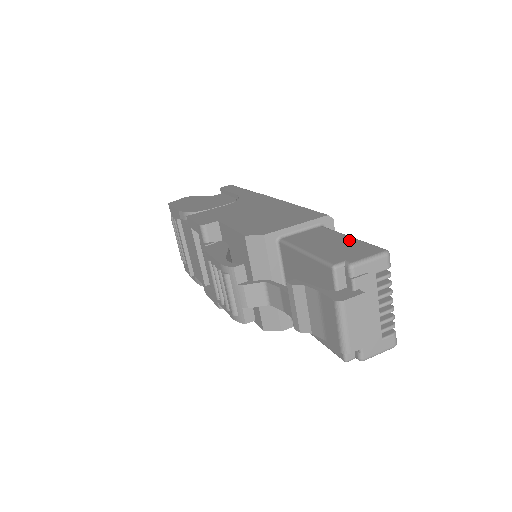
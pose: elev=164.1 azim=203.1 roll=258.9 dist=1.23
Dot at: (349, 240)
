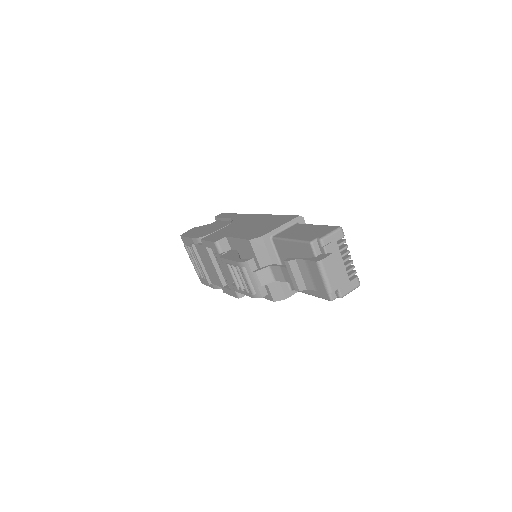
Dot at: (316, 227)
